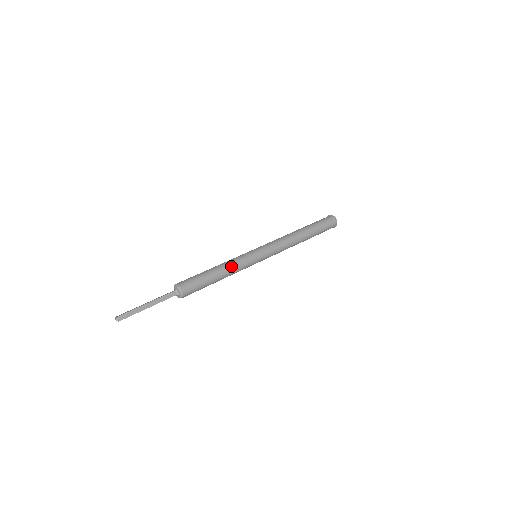
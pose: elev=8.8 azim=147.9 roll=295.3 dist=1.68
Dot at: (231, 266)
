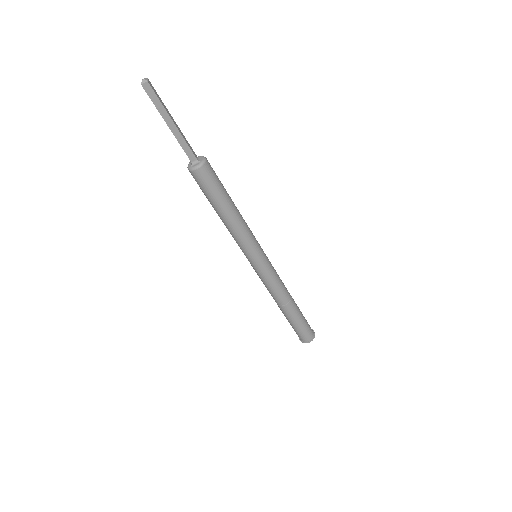
Dot at: occluded
